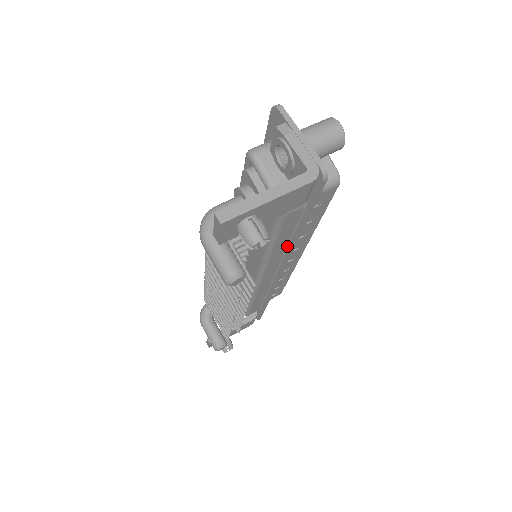
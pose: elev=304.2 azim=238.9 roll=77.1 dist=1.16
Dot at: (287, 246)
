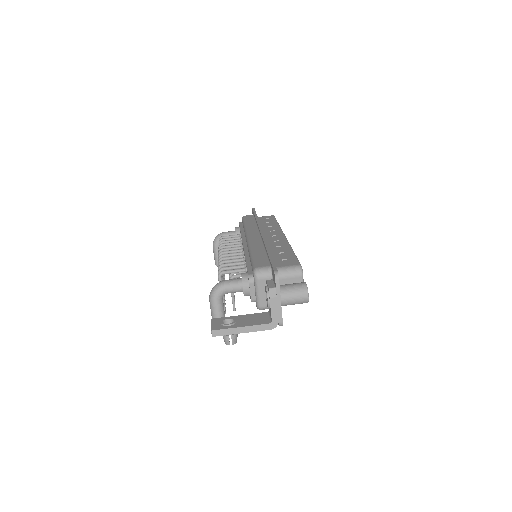
Dot at: occluded
